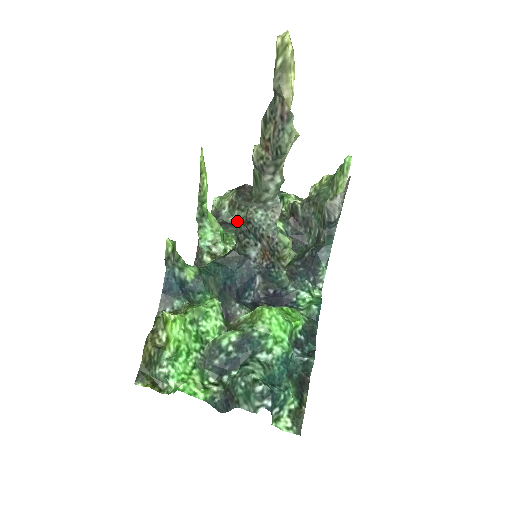
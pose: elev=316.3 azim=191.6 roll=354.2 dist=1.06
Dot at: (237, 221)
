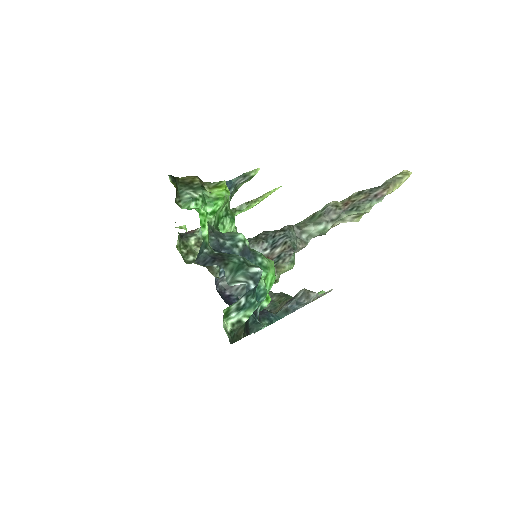
Dot at: occluded
